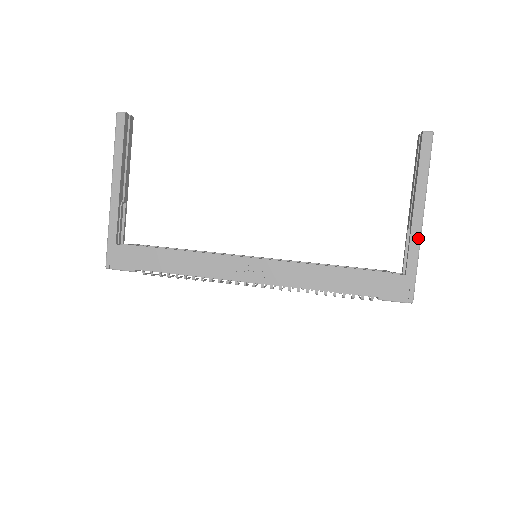
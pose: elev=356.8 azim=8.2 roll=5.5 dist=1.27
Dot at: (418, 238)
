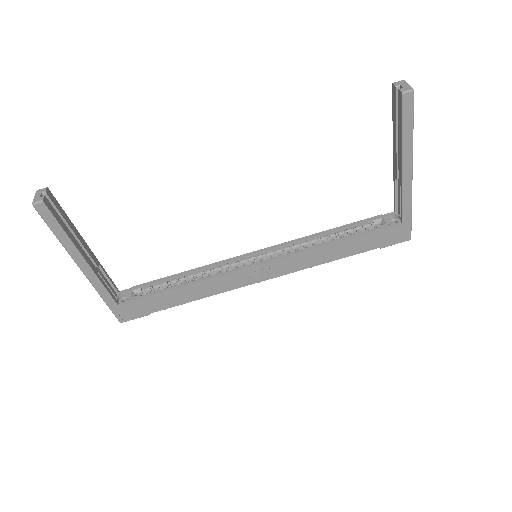
Dot at: (410, 193)
